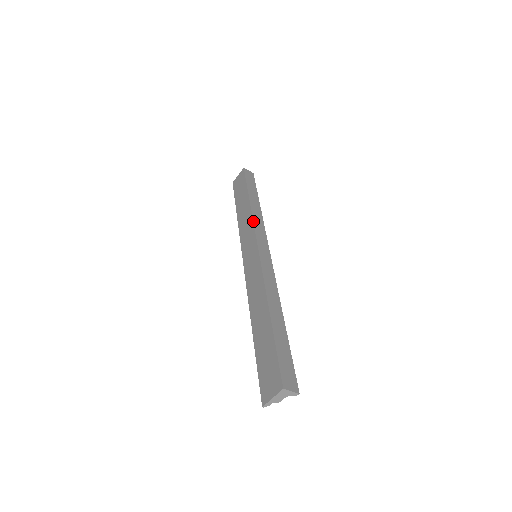
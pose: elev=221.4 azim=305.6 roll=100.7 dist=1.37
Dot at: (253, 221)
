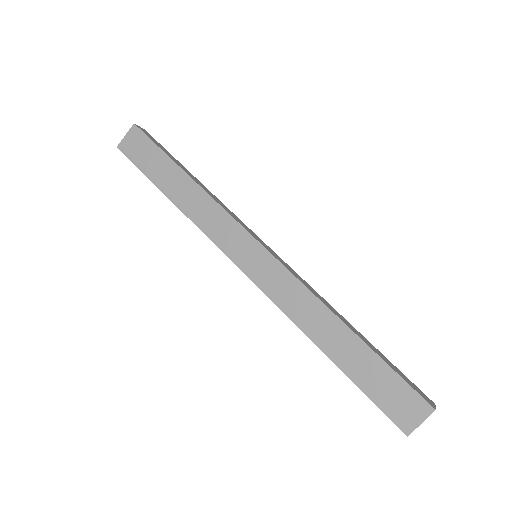
Dot at: (224, 208)
